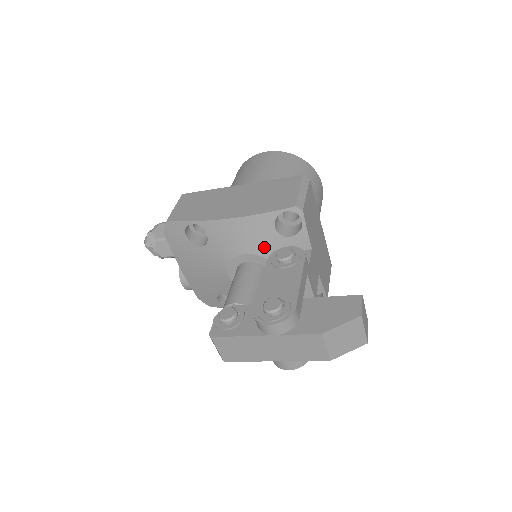
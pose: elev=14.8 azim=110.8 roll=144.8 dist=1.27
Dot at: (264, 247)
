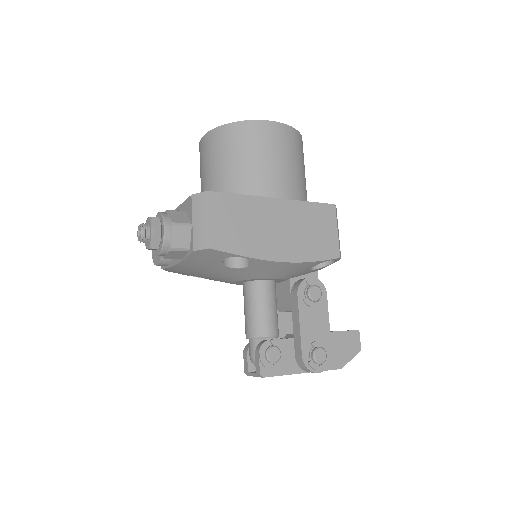
Dot at: (291, 275)
